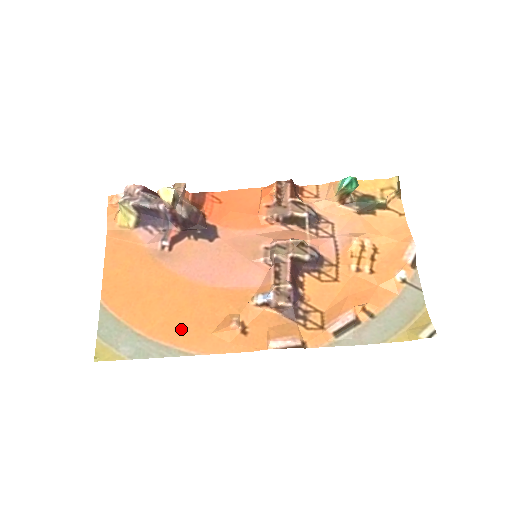
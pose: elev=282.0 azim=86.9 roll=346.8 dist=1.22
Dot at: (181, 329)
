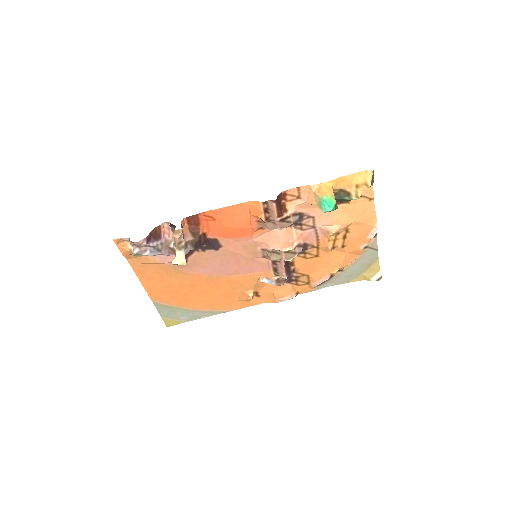
Dot at: (215, 302)
